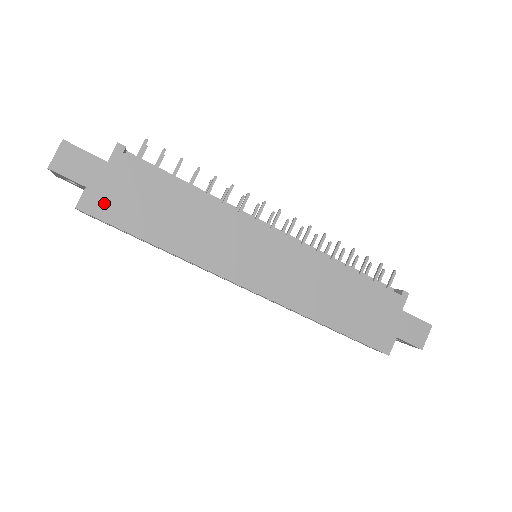
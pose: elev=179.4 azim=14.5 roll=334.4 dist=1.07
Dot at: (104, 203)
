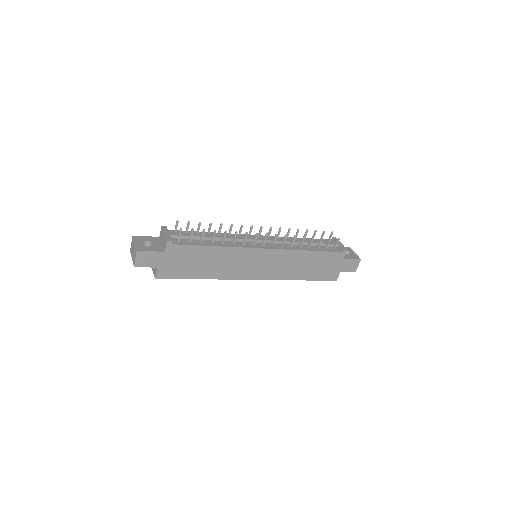
Dot at: (169, 271)
